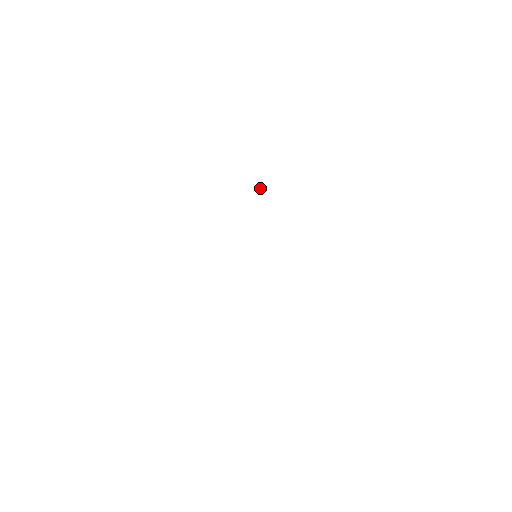
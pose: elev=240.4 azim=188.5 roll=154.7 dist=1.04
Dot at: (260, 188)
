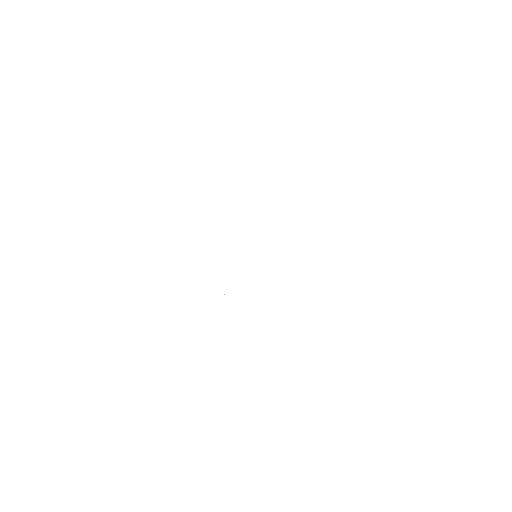
Dot at: occluded
